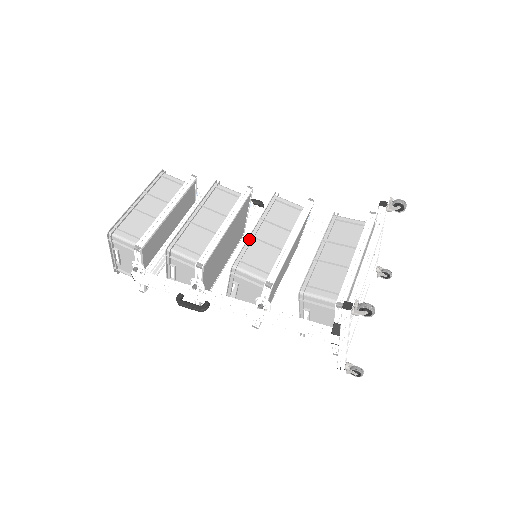
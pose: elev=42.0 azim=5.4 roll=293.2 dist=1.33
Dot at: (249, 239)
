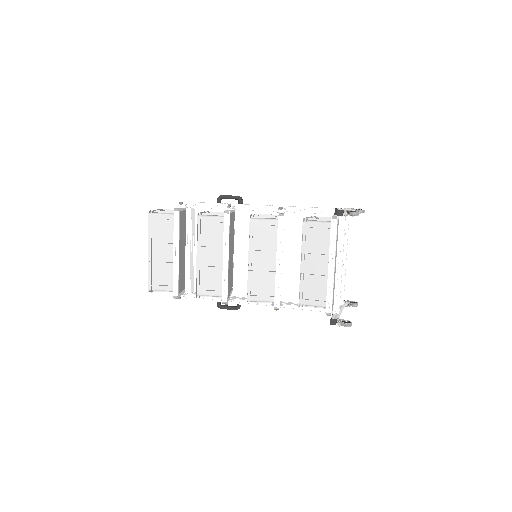
Dot at: (249, 273)
